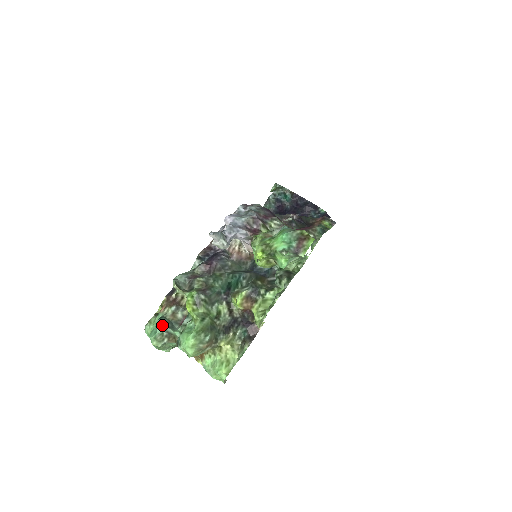
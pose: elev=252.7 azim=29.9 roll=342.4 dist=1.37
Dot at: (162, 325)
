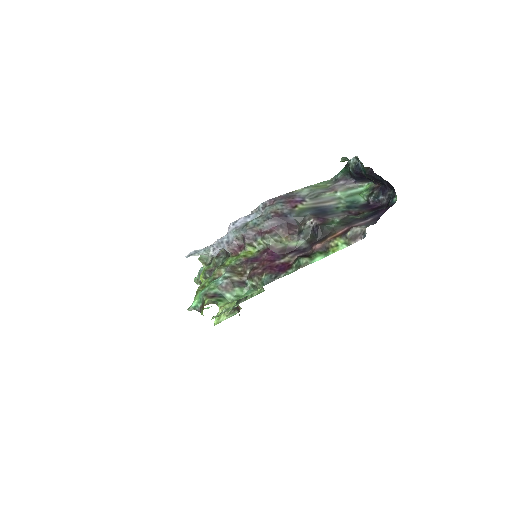
Dot at: (200, 274)
